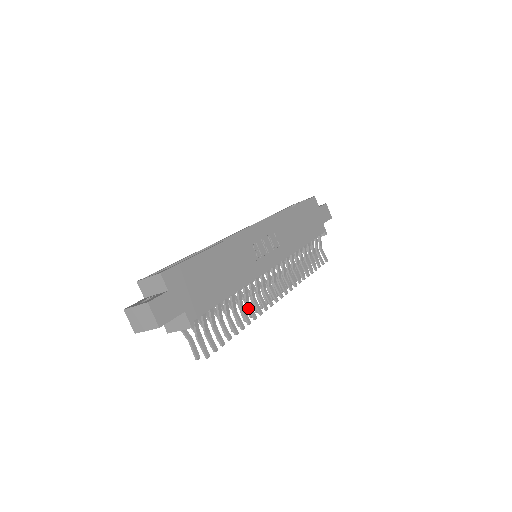
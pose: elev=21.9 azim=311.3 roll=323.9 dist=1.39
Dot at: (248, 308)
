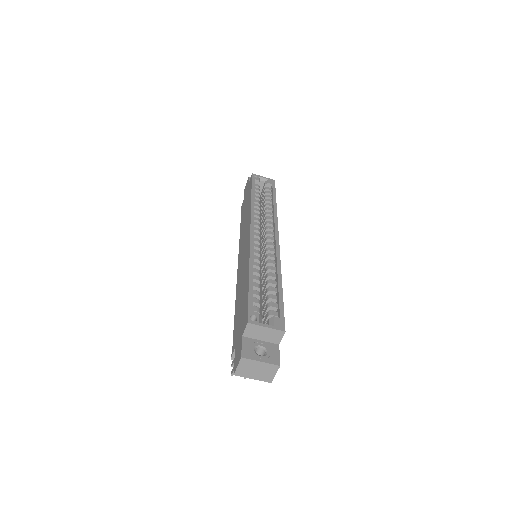
Dot at: occluded
